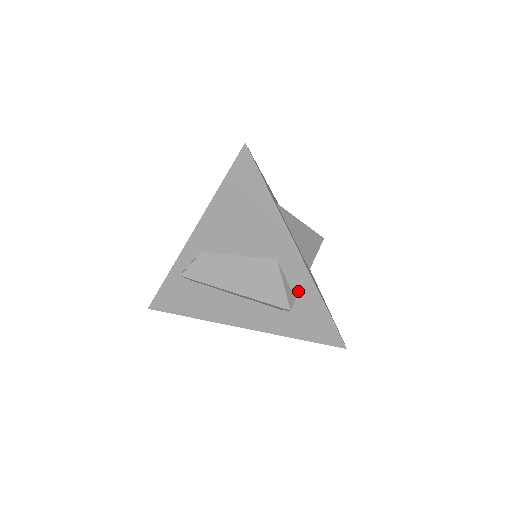
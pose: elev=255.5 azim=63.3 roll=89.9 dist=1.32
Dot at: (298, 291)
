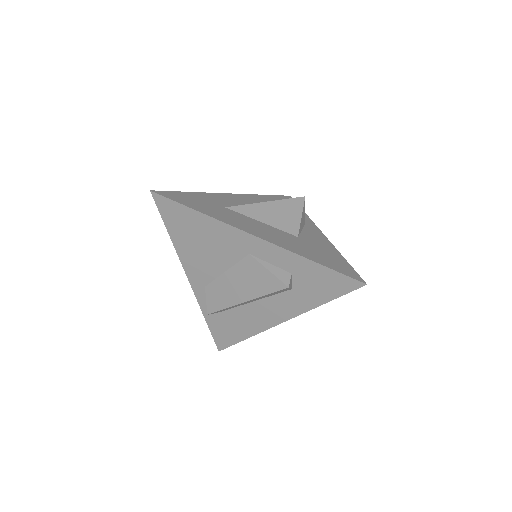
Dot at: (286, 266)
